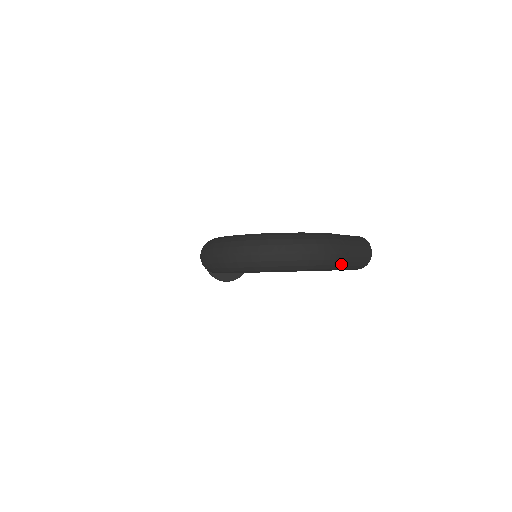
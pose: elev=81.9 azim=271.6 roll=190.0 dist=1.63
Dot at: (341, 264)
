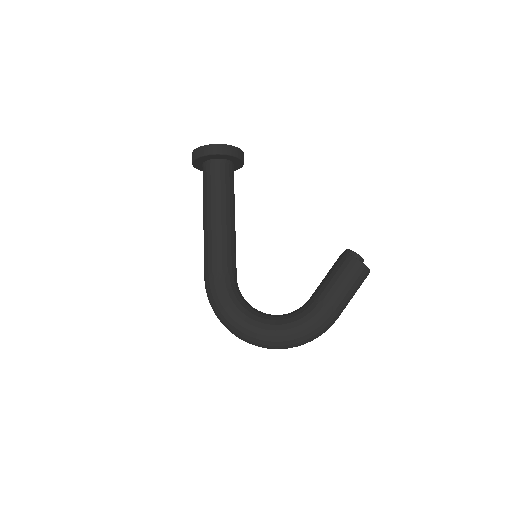
Dot at: occluded
